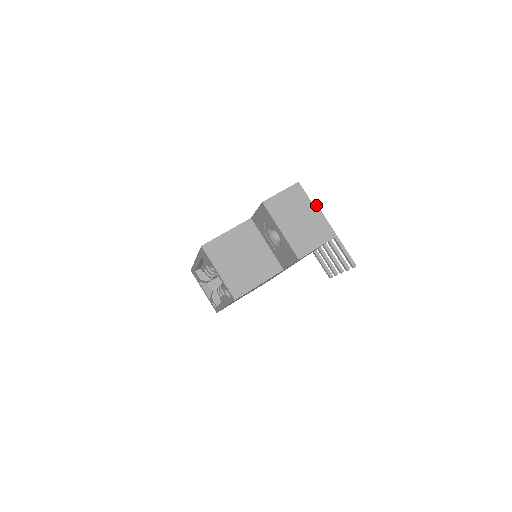
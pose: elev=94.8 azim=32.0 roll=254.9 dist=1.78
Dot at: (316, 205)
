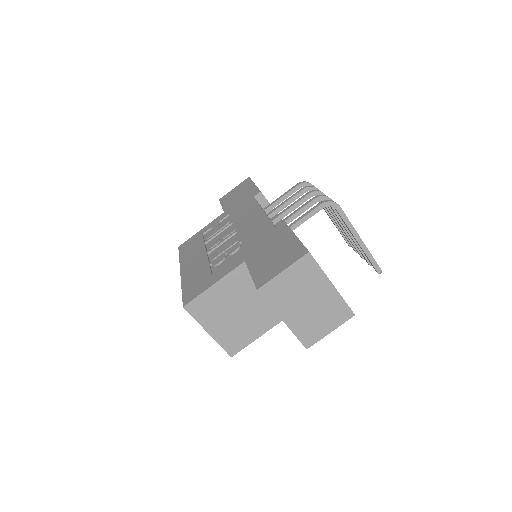
Dot at: (336, 203)
